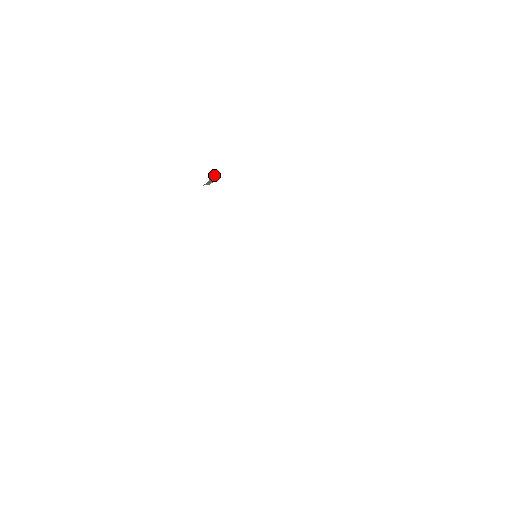
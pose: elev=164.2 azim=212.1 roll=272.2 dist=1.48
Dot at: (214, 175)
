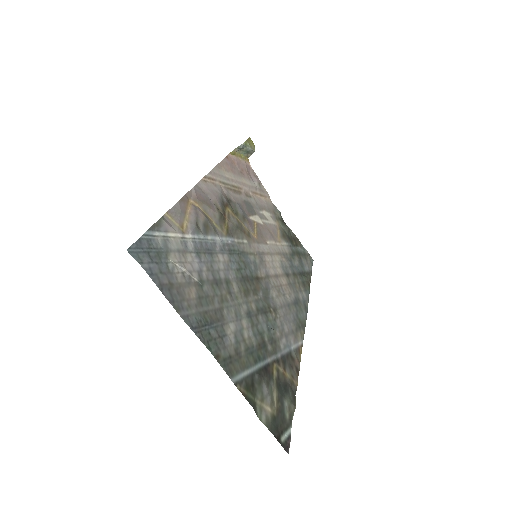
Dot at: (236, 150)
